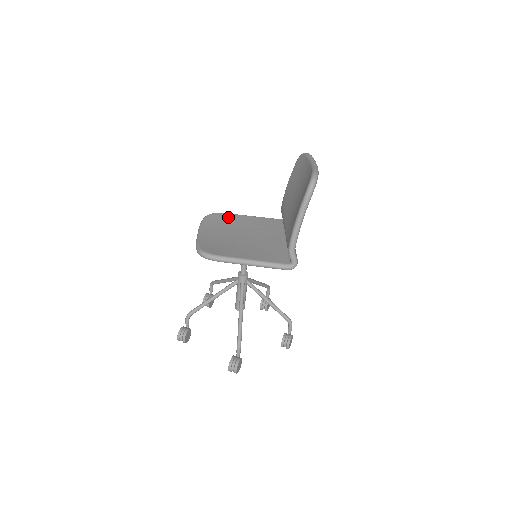
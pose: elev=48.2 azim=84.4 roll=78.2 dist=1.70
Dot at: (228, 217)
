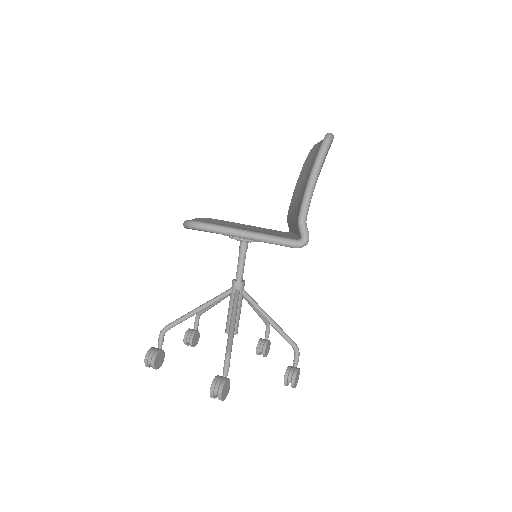
Dot at: (225, 221)
